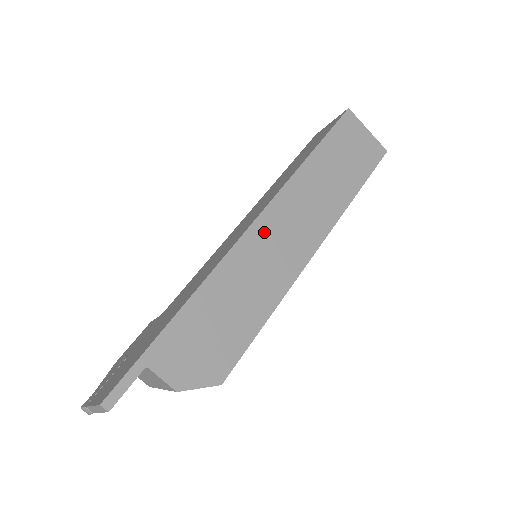
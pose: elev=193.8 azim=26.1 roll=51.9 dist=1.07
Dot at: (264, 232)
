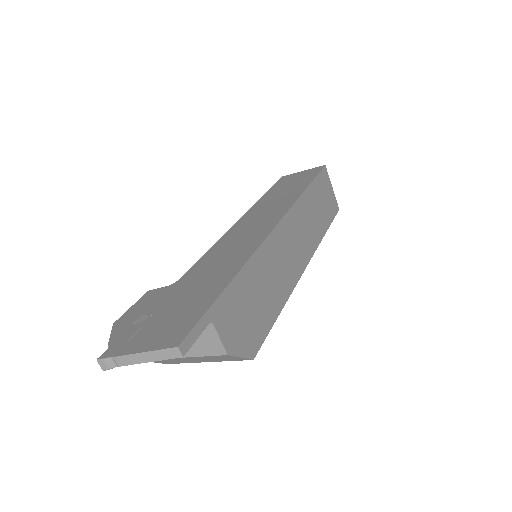
Dot at: (284, 234)
